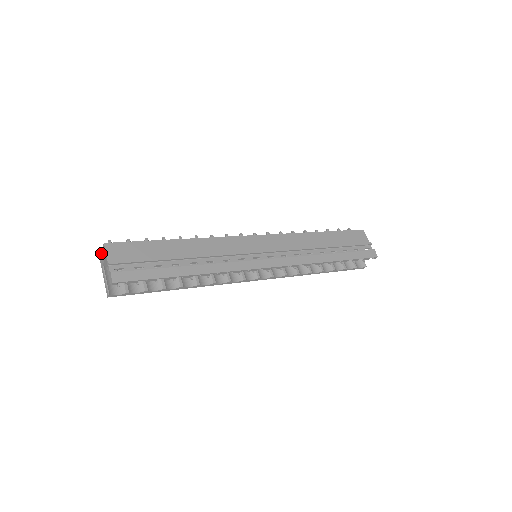
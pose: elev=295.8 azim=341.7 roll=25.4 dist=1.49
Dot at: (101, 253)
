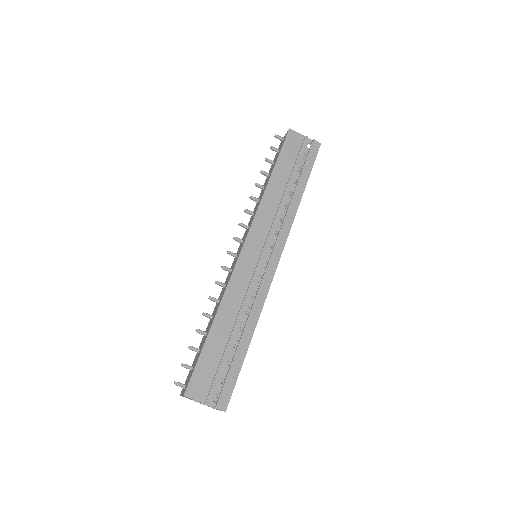
Dot at: occluded
